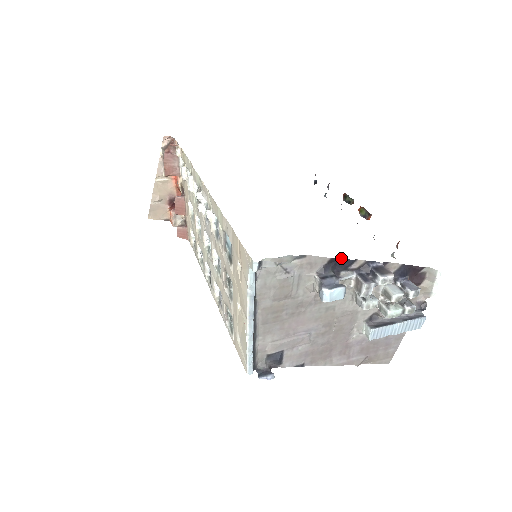
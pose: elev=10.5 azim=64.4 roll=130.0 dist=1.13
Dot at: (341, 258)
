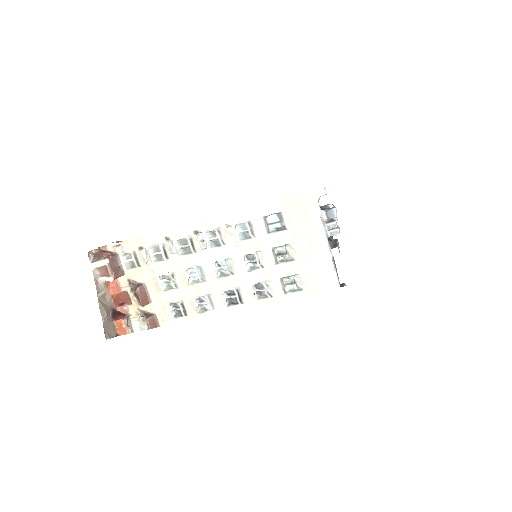
Dot at: occluded
